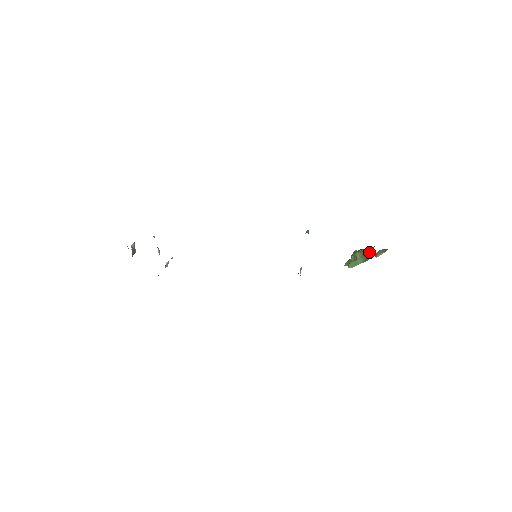
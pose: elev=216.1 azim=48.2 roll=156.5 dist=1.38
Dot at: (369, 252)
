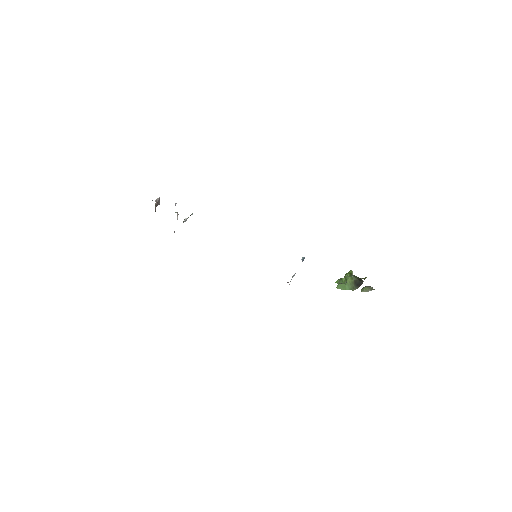
Dot at: (359, 282)
